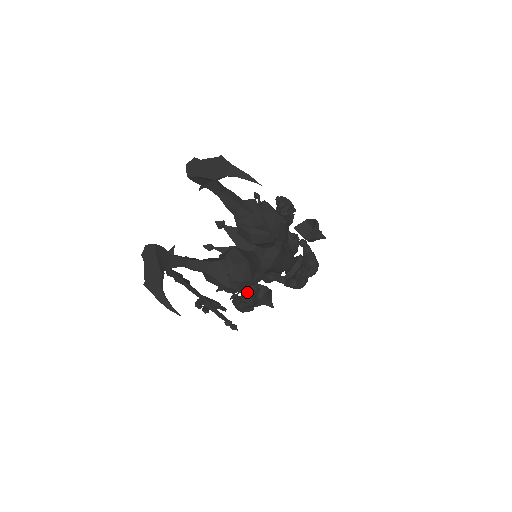
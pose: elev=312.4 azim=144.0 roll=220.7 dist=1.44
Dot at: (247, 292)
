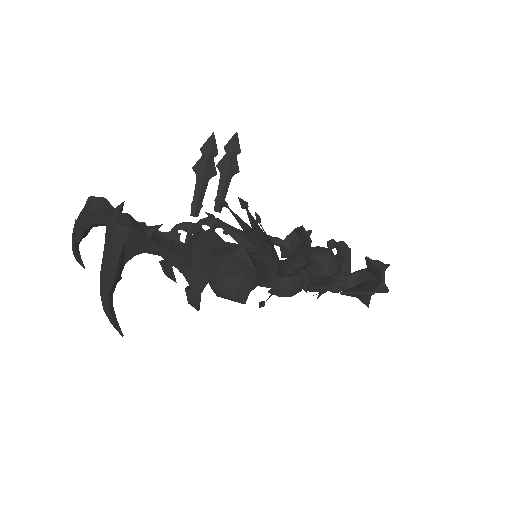
Dot at: occluded
